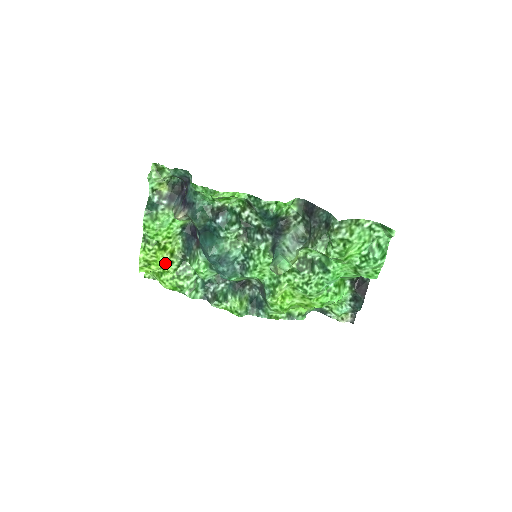
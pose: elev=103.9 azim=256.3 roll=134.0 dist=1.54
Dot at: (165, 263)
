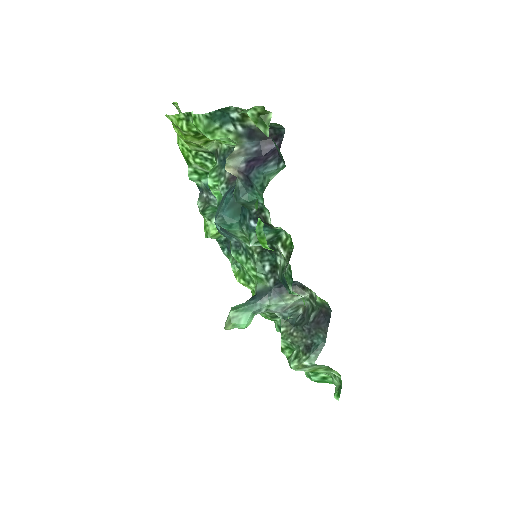
Dot at: (191, 142)
